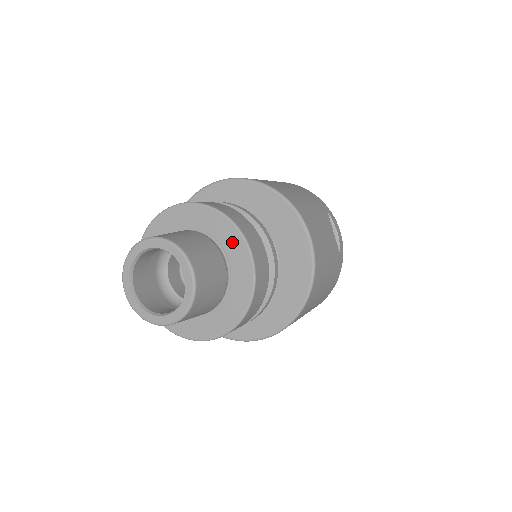
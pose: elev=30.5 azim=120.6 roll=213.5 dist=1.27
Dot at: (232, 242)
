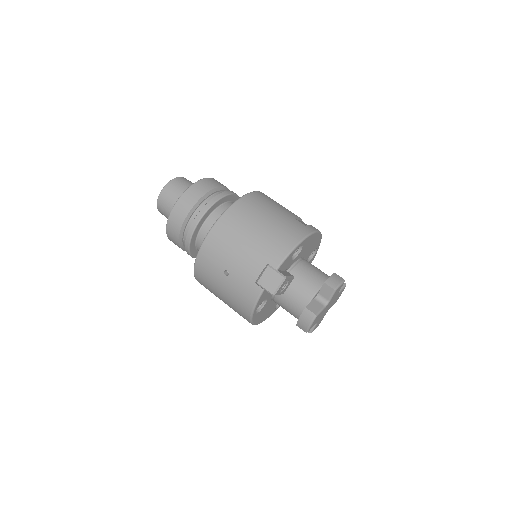
Dot at: occluded
